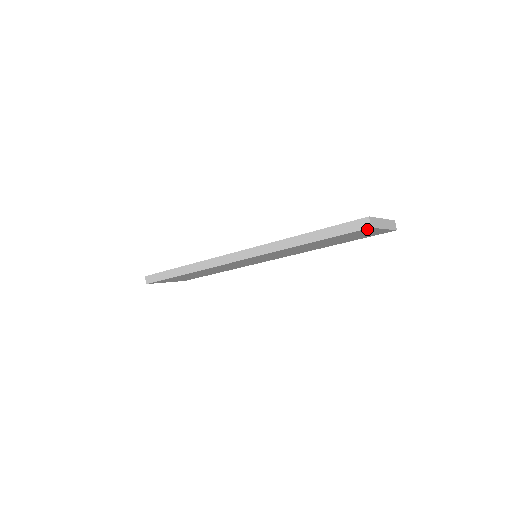
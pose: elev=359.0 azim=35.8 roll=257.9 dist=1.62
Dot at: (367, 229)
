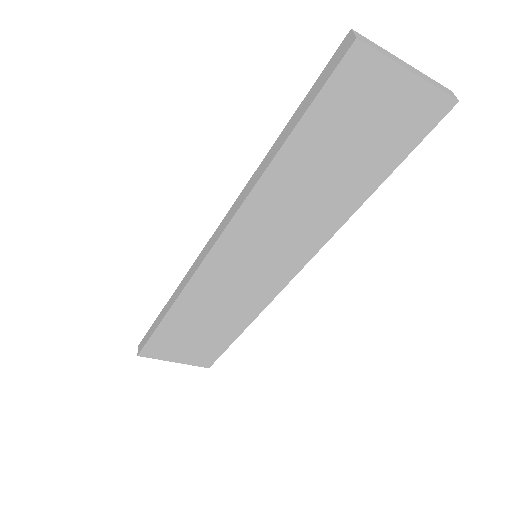
Dot at: (357, 55)
